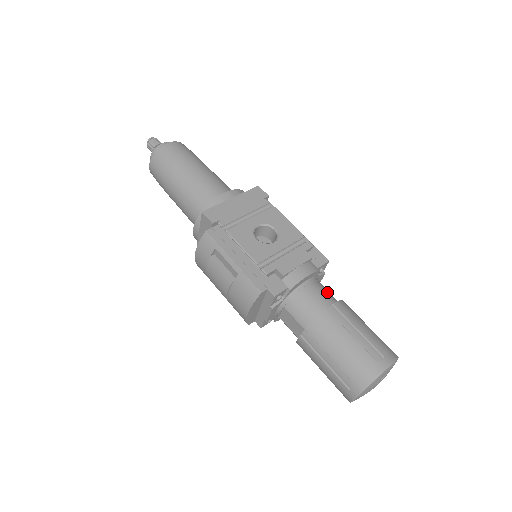
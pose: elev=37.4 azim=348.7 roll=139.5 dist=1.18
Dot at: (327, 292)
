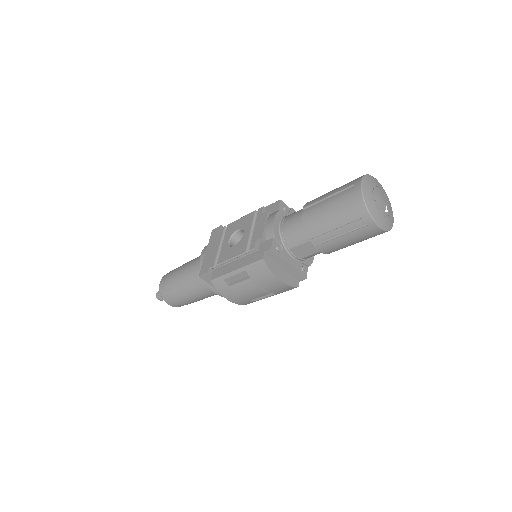
Dot at: (298, 211)
